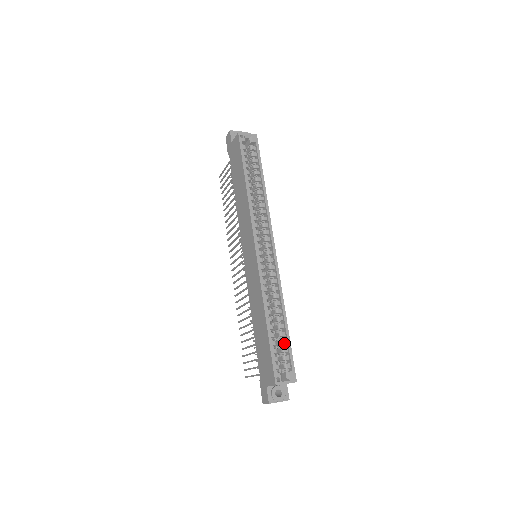
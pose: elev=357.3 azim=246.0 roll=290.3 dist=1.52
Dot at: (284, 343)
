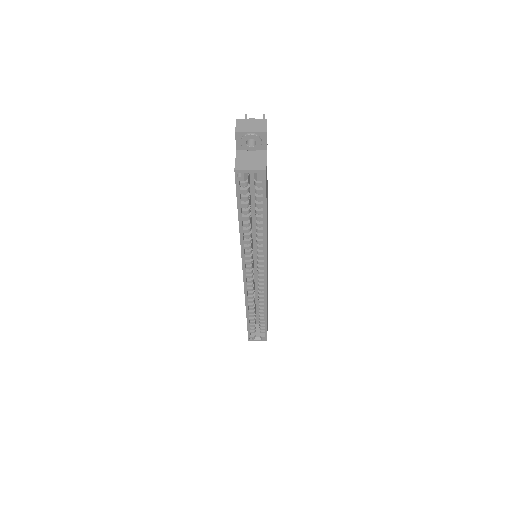
Dot at: (262, 324)
